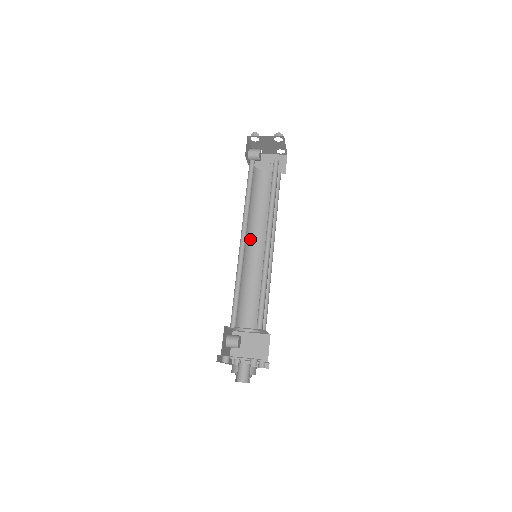
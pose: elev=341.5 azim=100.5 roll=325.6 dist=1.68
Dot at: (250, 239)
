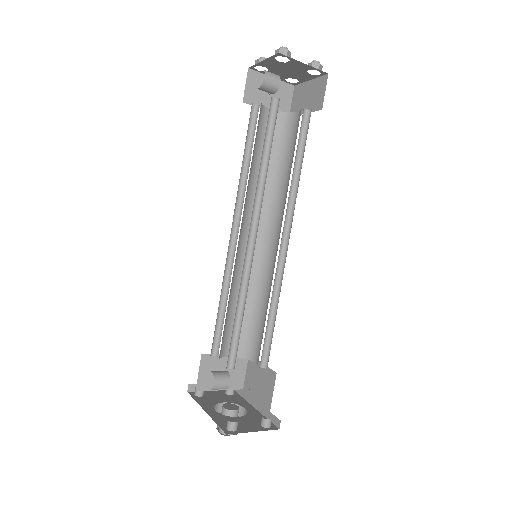
Dot at: (242, 223)
